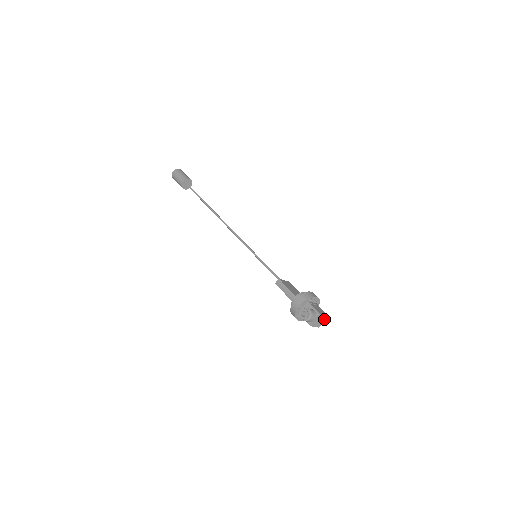
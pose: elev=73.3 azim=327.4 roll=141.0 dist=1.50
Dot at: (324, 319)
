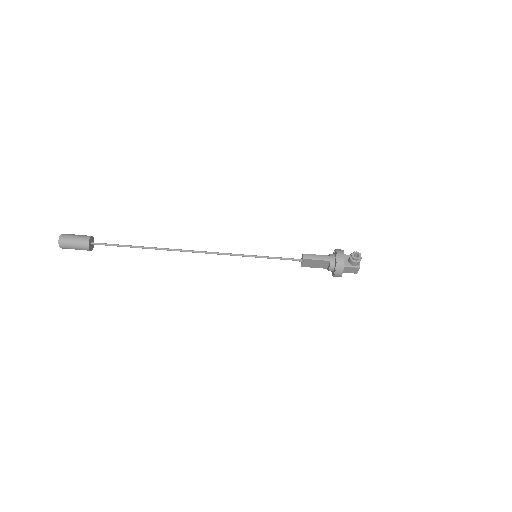
Dot at: occluded
